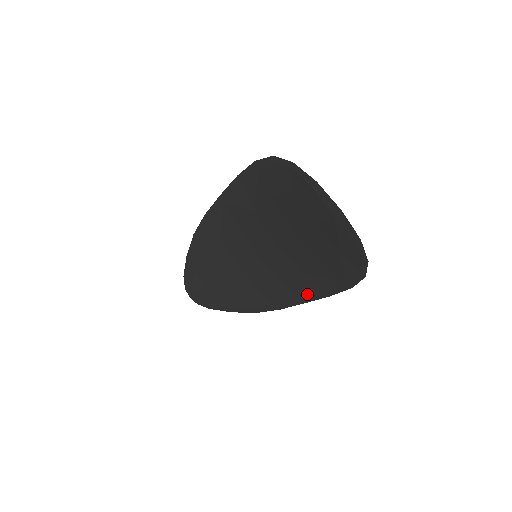
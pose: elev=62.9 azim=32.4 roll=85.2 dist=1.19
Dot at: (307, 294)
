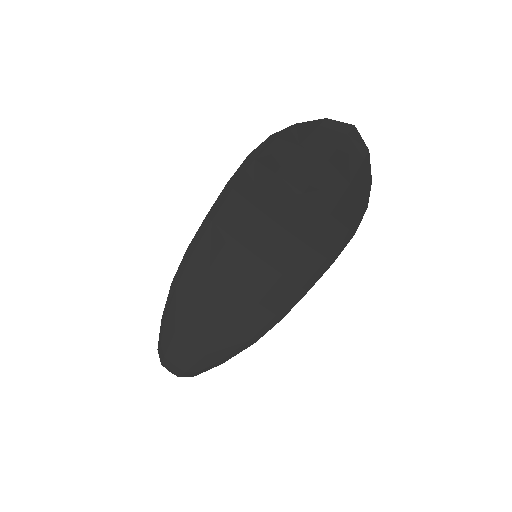
Dot at: (311, 275)
